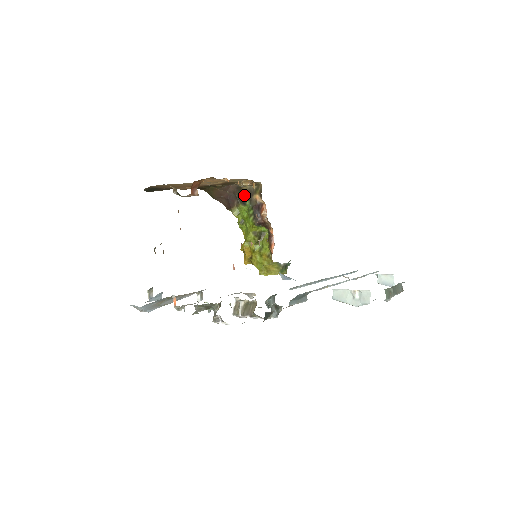
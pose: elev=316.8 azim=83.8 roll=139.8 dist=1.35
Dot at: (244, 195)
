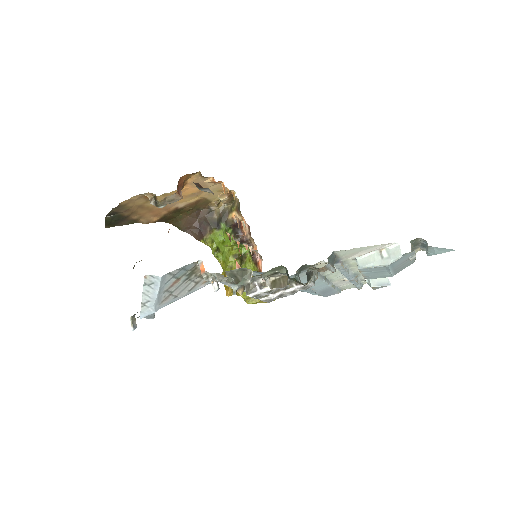
Dot at: (217, 219)
